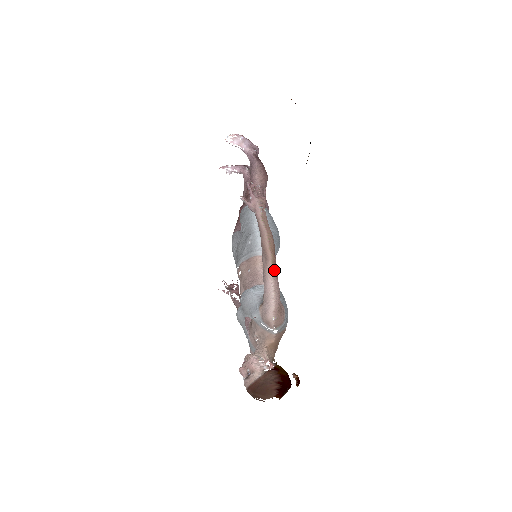
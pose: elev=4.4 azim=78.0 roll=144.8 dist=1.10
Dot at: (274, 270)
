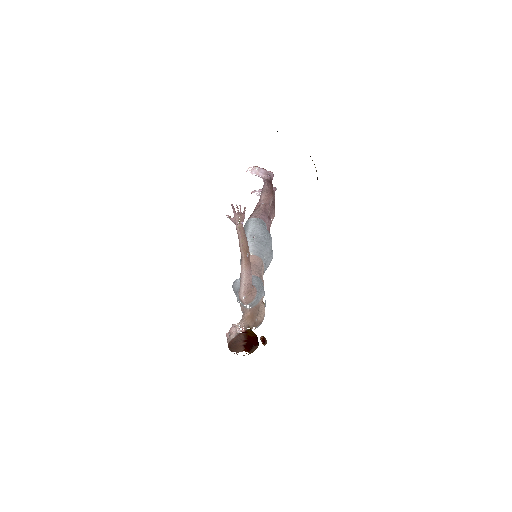
Dot at: (246, 264)
